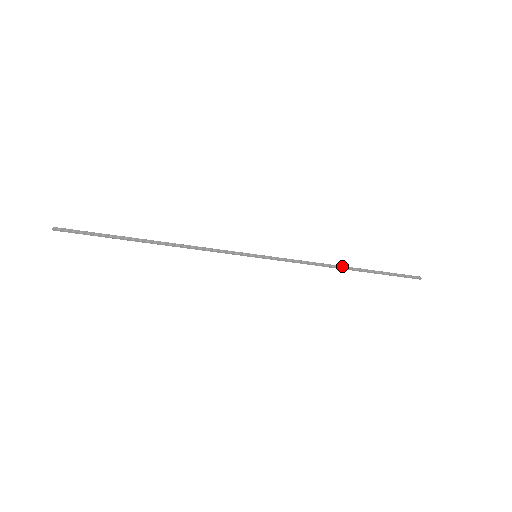
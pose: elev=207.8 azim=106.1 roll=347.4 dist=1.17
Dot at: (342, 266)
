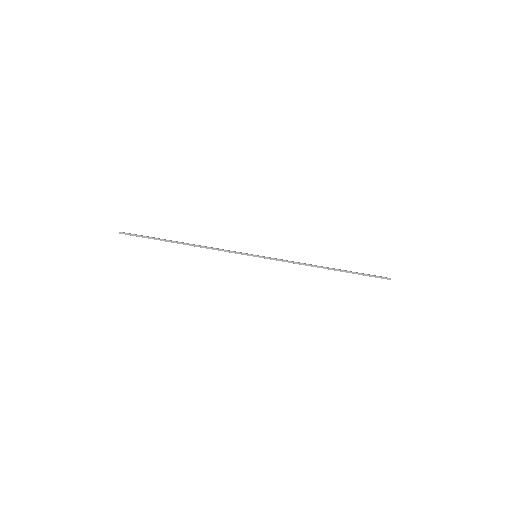
Dot at: occluded
